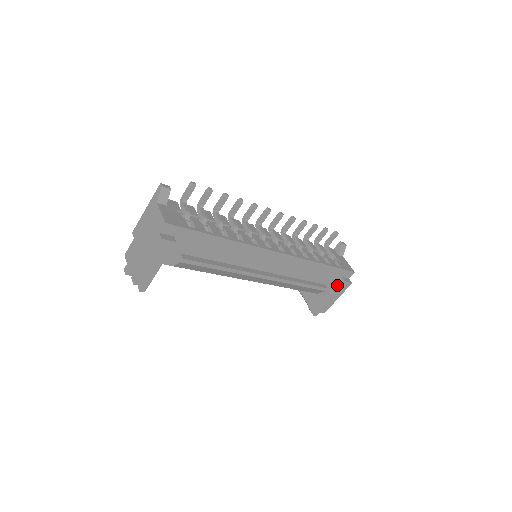
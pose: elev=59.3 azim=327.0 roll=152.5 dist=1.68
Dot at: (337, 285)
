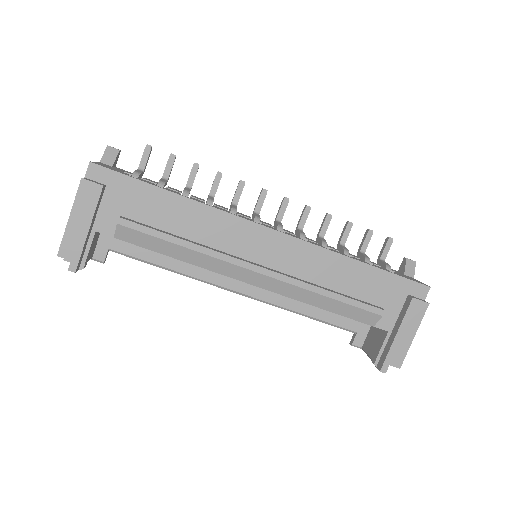
Dot at: (404, 309)
